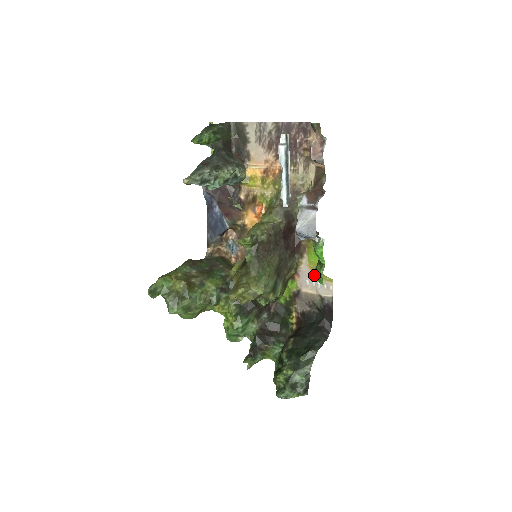
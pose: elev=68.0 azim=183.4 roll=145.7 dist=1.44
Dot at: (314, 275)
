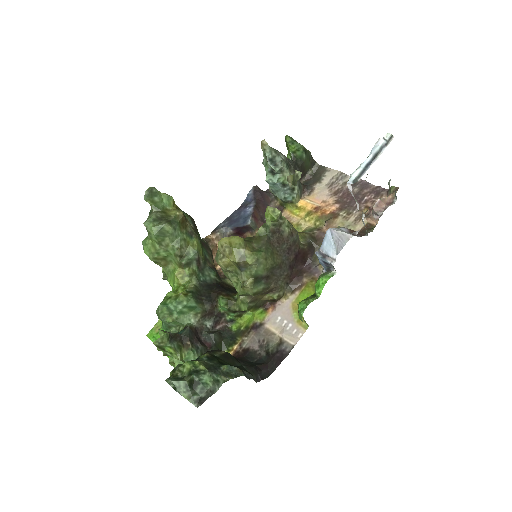
Dot at: (299, 302)
